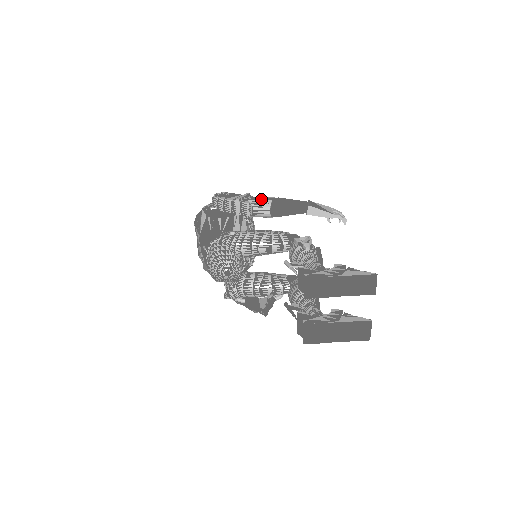
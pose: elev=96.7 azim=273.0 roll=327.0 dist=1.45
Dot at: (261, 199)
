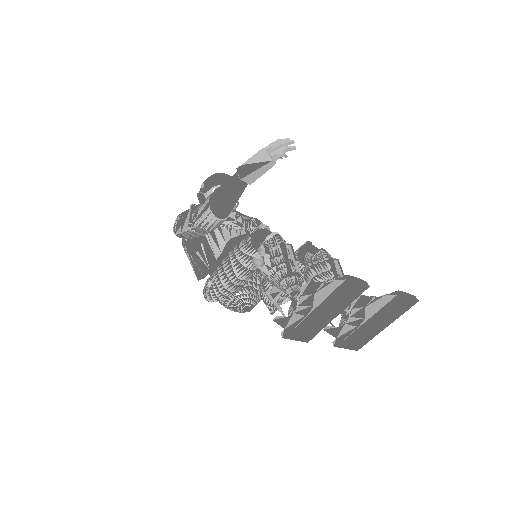
Dot at: (201, 213)
